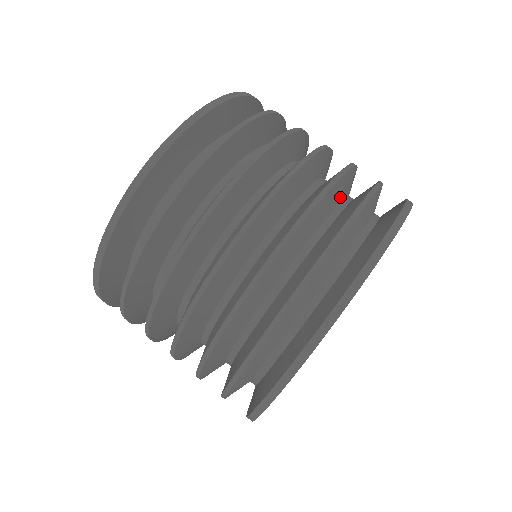
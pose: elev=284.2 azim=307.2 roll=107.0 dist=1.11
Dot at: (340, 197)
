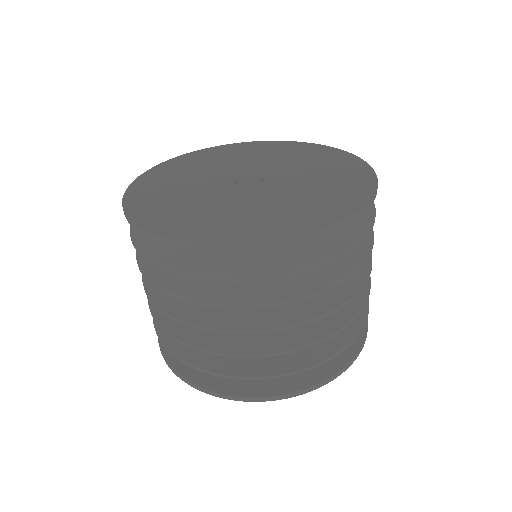
Dot at: occluded
